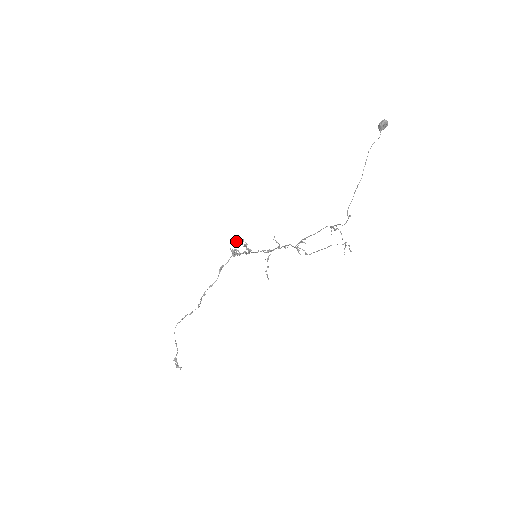
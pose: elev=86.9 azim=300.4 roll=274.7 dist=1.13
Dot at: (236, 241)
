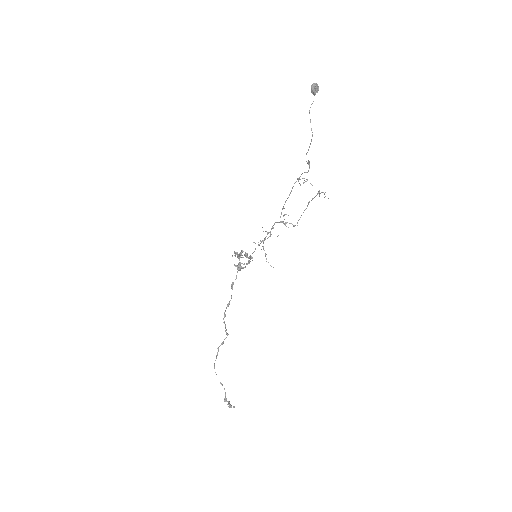
Dot at: (236, 254)
